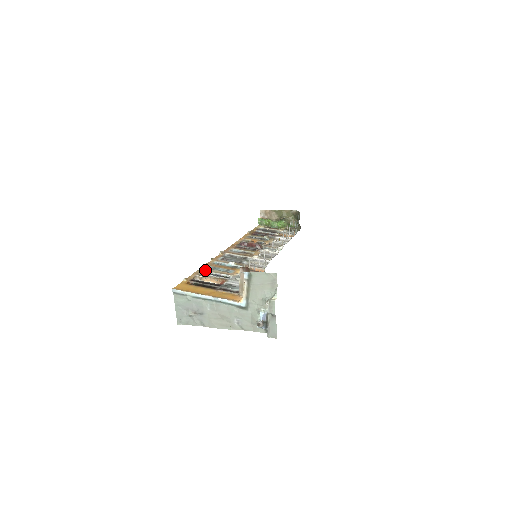
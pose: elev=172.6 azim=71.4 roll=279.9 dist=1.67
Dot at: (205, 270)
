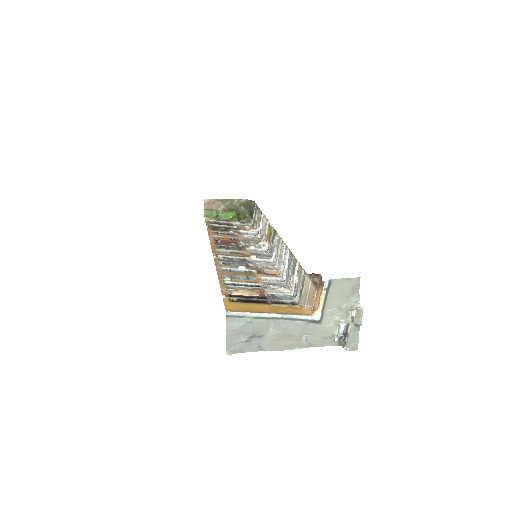
Dot at: (227, 280)
